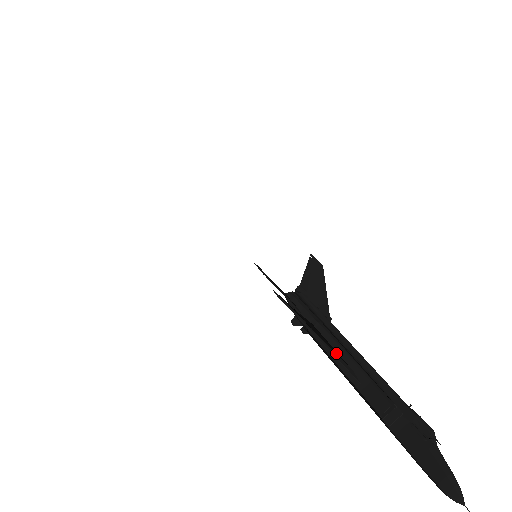
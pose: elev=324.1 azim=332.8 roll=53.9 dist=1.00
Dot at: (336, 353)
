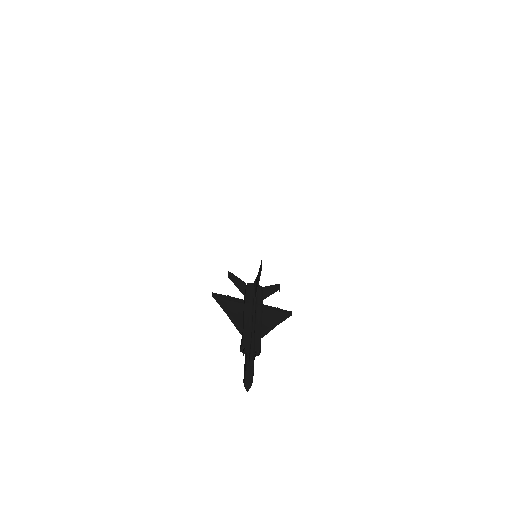
Dot at: (236, 321)
